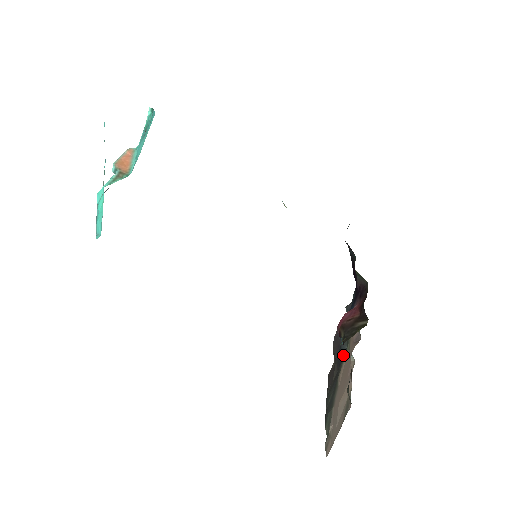
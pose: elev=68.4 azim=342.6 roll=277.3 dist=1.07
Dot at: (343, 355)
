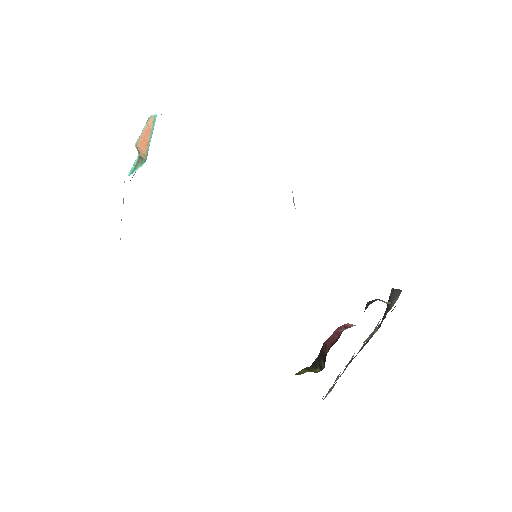
Dot at: occluded
